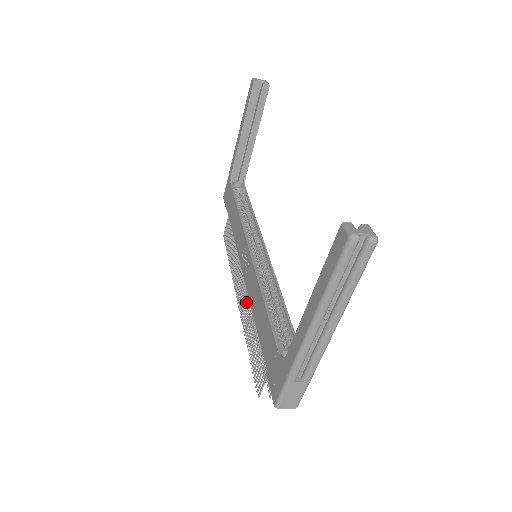
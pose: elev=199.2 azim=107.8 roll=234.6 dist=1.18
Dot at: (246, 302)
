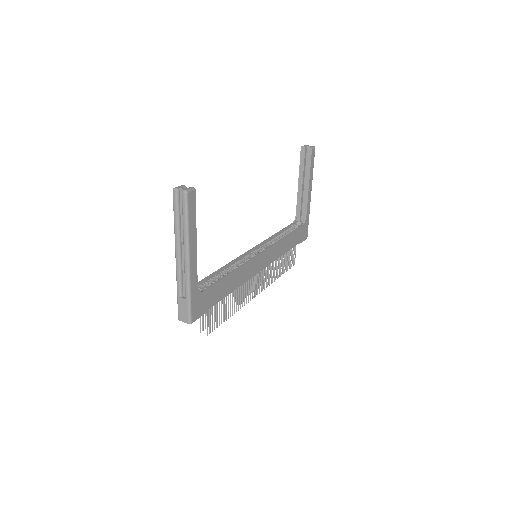
Dot at: (242, 287)
